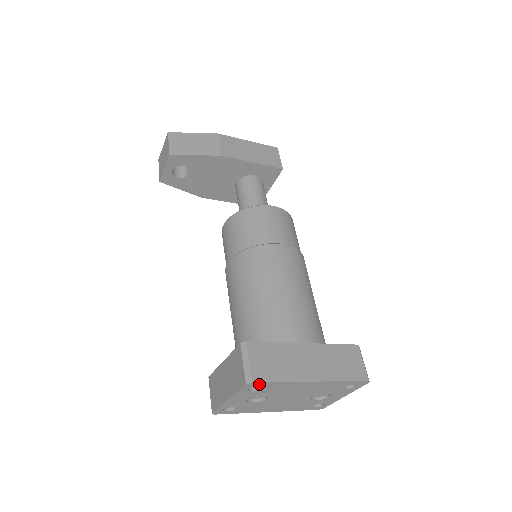
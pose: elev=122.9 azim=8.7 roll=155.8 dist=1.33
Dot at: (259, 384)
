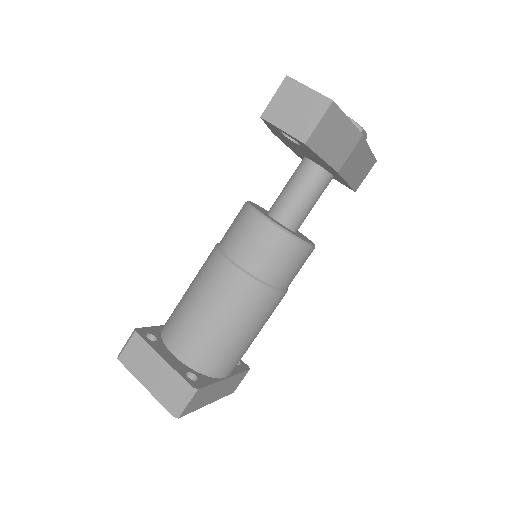
Dot at: occluded
